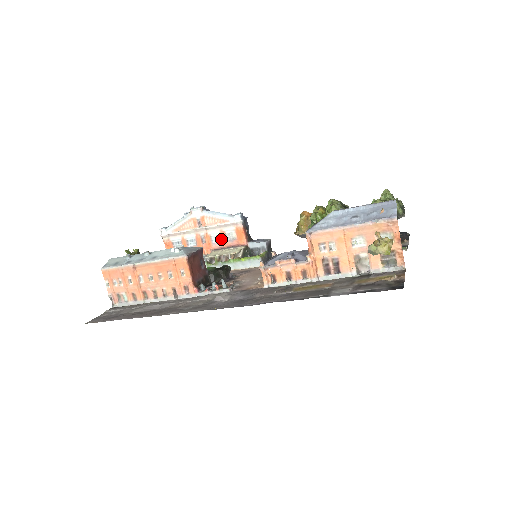
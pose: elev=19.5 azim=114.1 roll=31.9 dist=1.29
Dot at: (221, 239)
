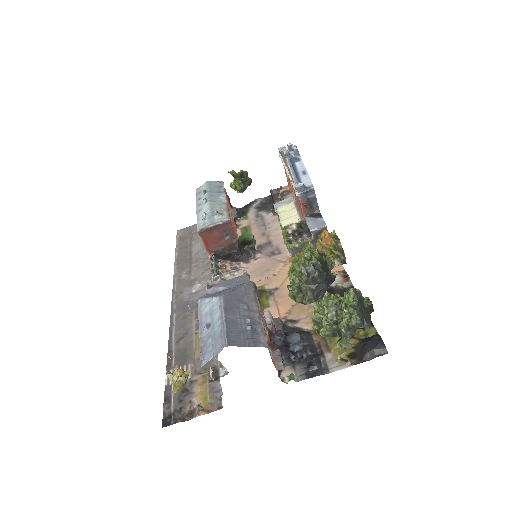
Dot at: occluded
